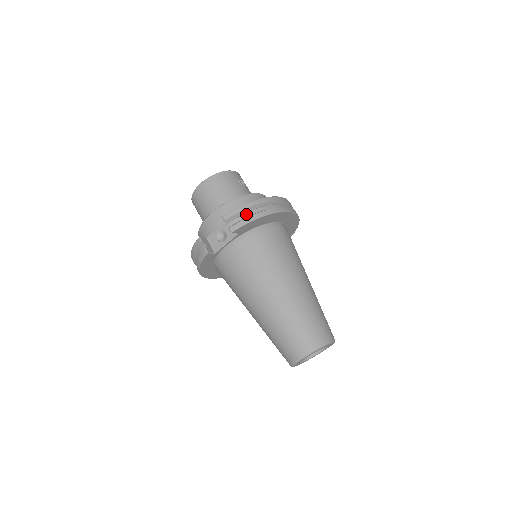
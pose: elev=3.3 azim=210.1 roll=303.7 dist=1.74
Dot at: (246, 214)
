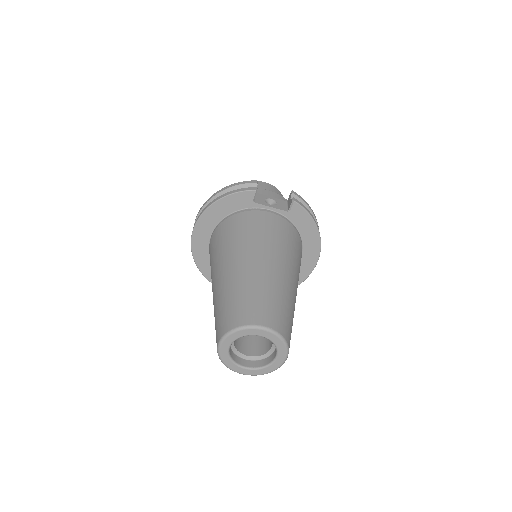
Dot at: occluded
